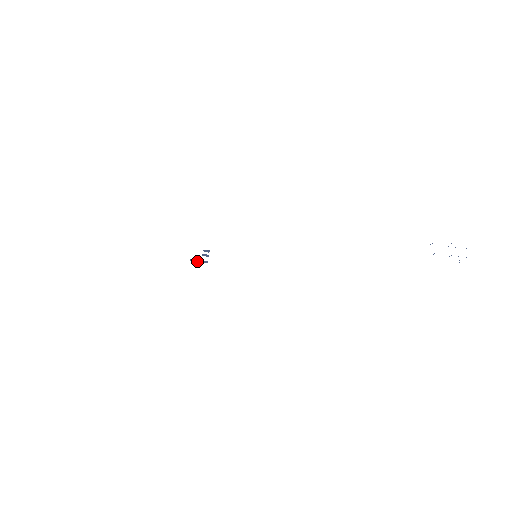
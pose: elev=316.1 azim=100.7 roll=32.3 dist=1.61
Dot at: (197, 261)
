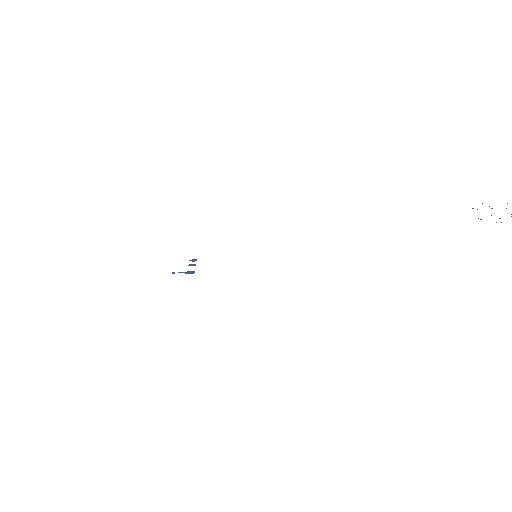
Dot at: occluded
